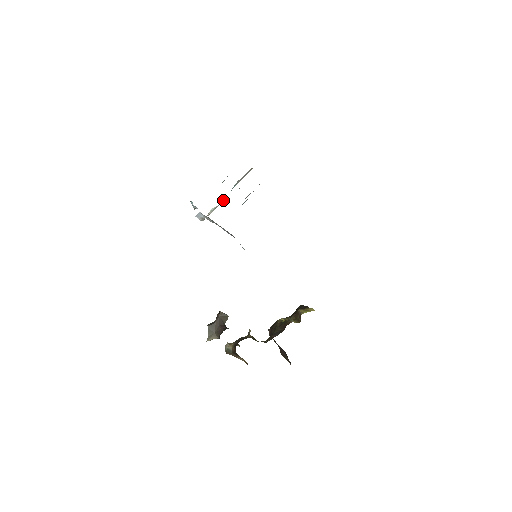
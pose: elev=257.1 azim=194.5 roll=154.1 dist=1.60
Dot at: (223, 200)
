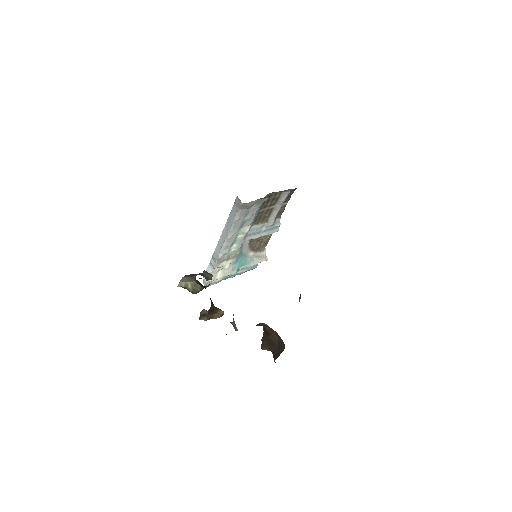
Dot at: (235, 271)
